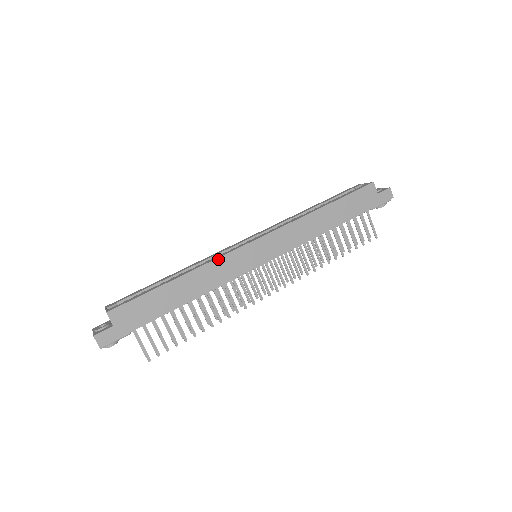
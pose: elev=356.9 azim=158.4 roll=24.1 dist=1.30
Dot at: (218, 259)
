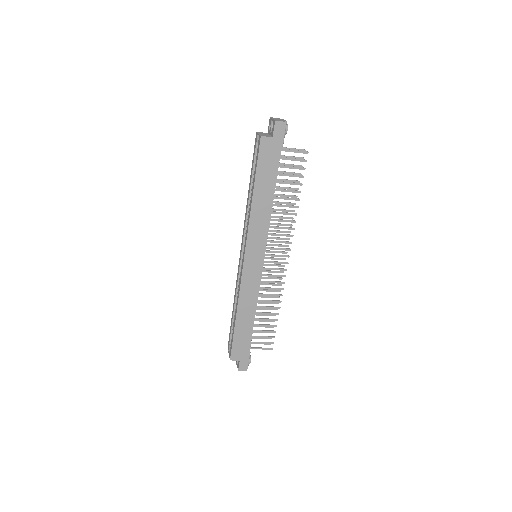
Dot at: (240, 289)
